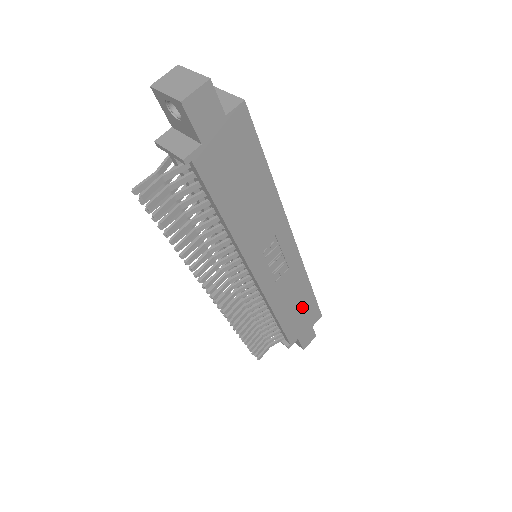
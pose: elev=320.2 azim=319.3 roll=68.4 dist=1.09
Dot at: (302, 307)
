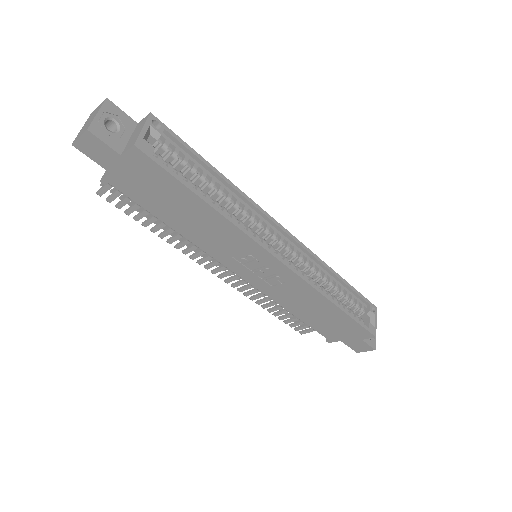
Dot at: (332, 318)
